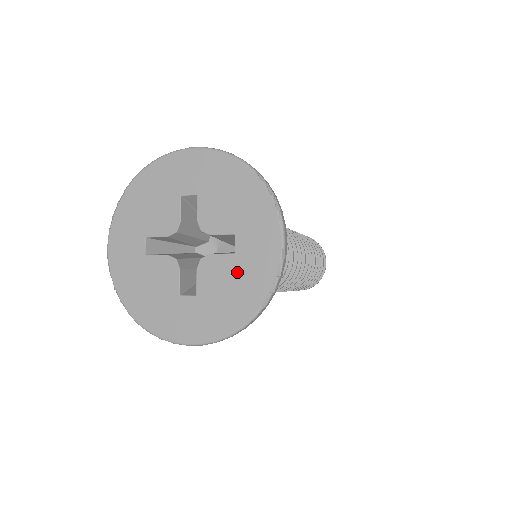
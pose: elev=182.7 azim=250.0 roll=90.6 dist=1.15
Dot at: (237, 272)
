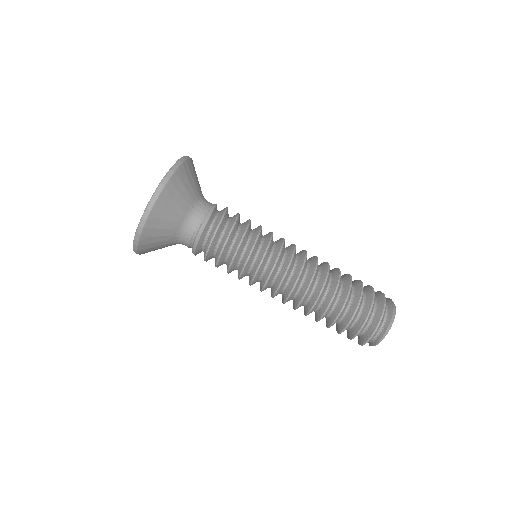
Dot at: occluded
